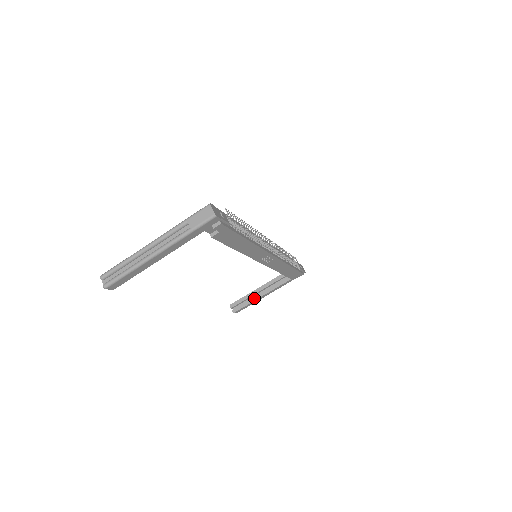
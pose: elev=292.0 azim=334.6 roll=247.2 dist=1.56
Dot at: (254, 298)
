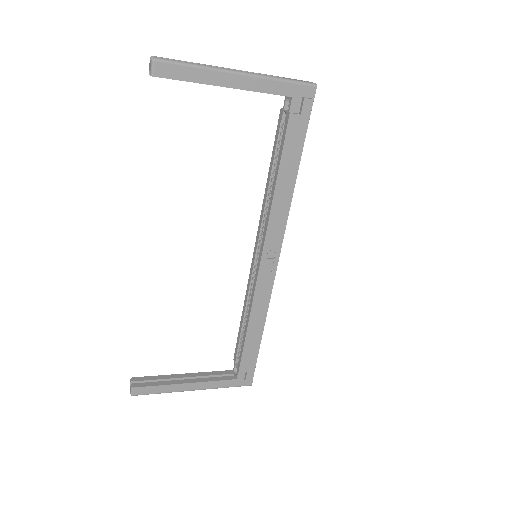
Dot at: (172, 381)
